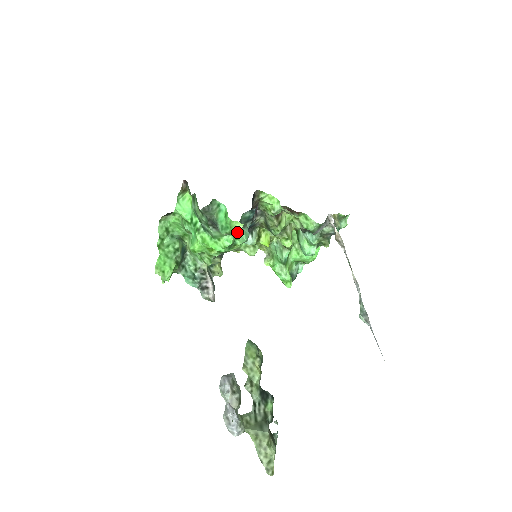
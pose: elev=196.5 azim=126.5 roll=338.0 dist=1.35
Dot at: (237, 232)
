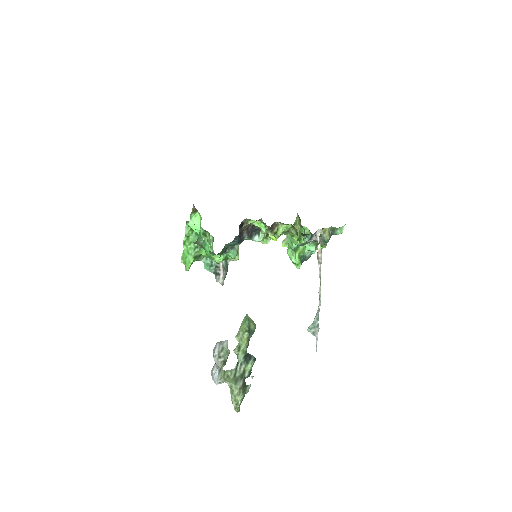
Dot at: (226, 252)
